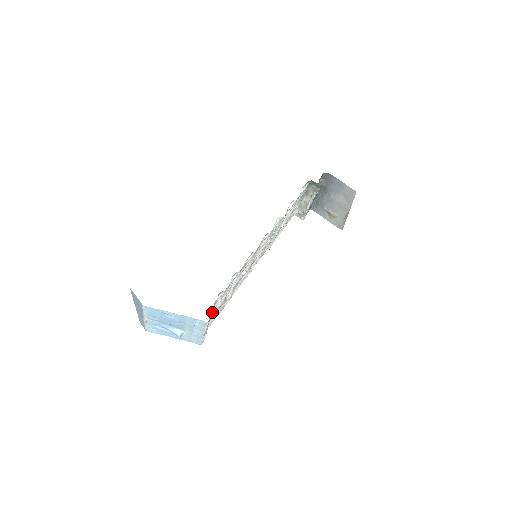
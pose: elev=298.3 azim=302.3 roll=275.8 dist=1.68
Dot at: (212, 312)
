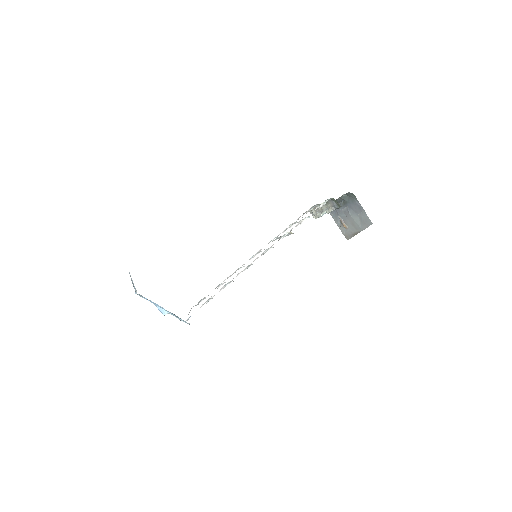
Dot at: occluded
